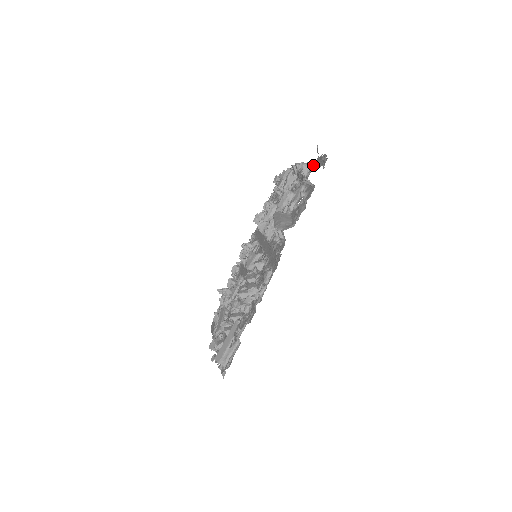
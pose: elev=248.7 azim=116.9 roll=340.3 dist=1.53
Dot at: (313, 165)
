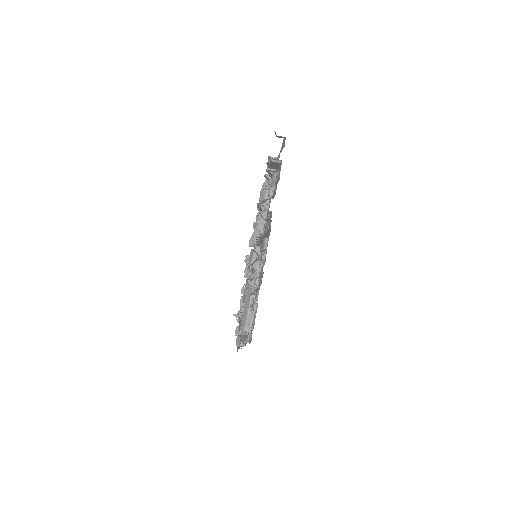
Dot at: (278, 157)
